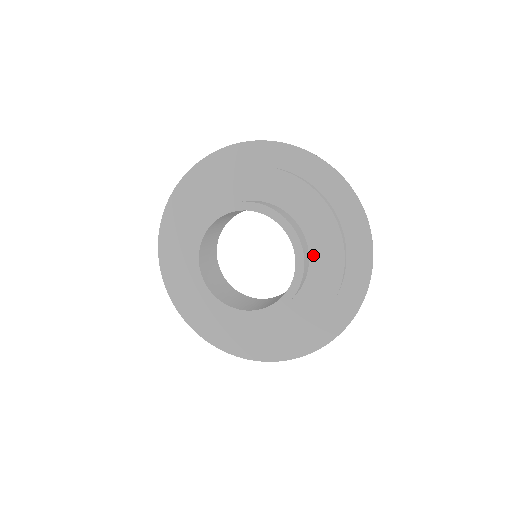
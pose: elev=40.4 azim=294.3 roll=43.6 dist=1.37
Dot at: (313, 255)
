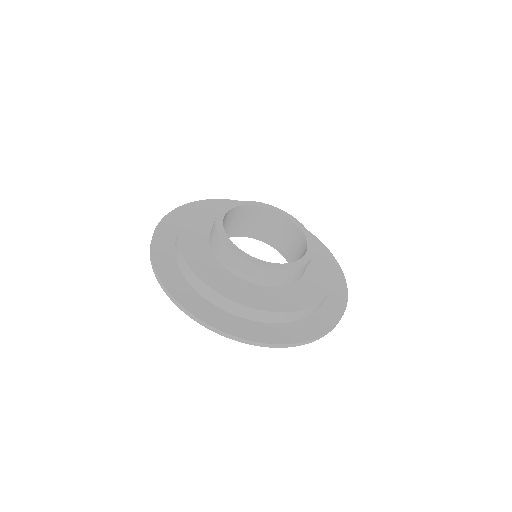
Dot at: (303, 280)
